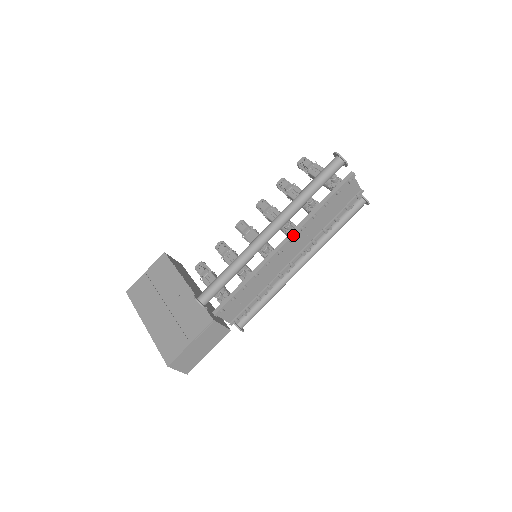
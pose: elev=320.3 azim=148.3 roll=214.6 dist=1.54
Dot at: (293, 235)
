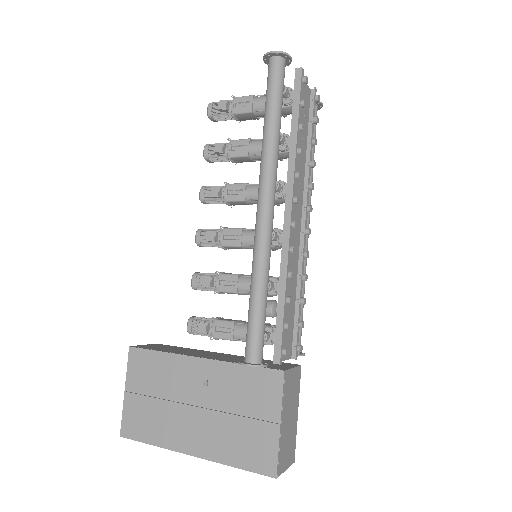
Dot at: (292, 192)
